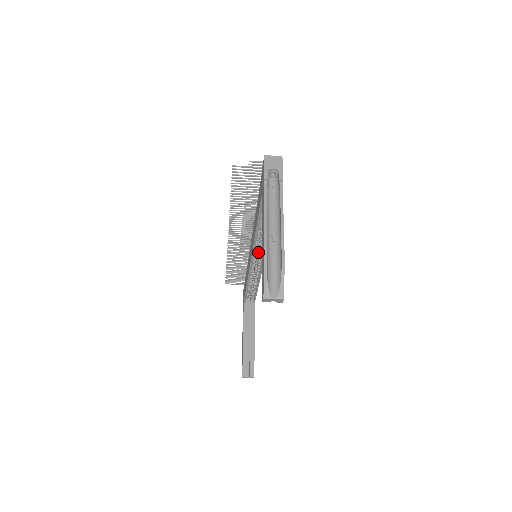
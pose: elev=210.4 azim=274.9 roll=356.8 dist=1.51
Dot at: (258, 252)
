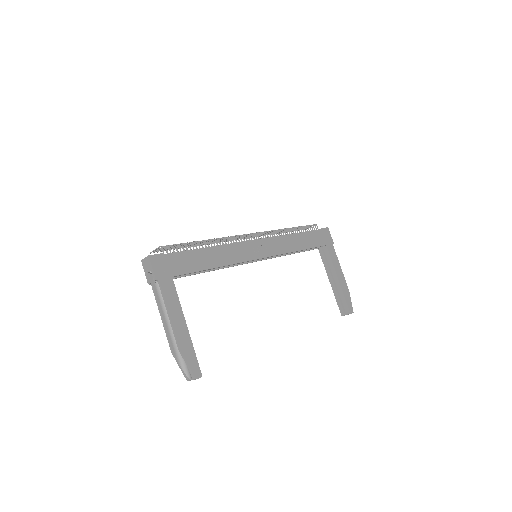
Dot at: occluded
